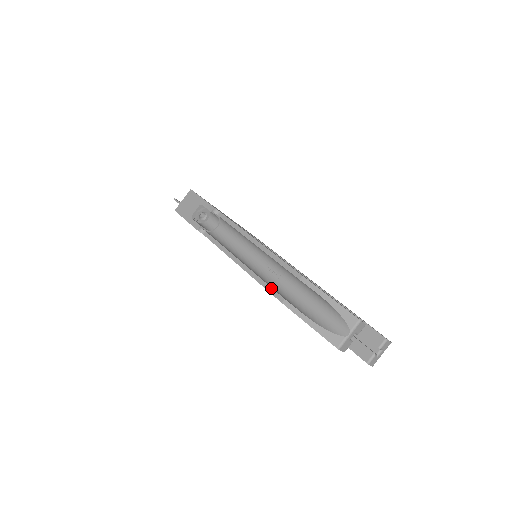
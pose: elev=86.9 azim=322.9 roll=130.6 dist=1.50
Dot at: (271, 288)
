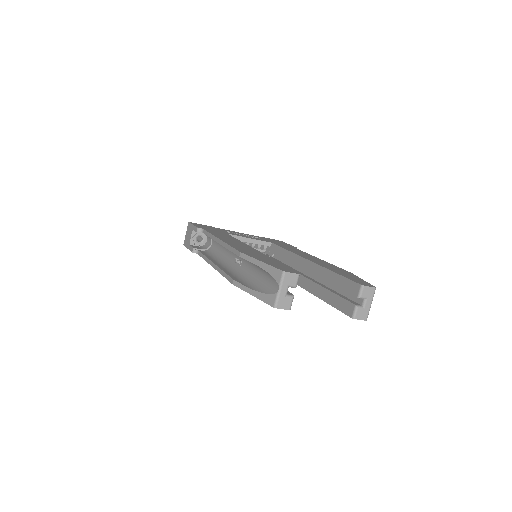
Dot at: (227, 275)
